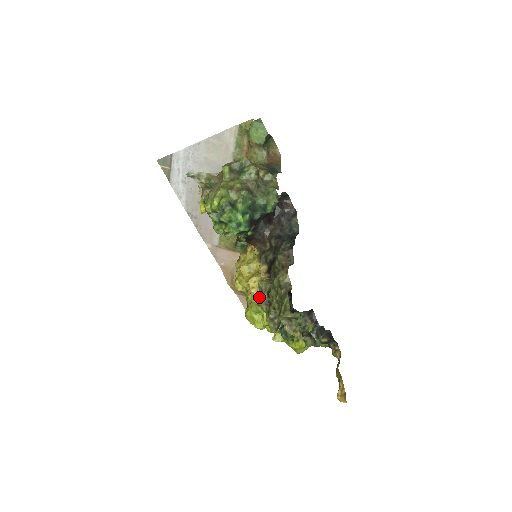
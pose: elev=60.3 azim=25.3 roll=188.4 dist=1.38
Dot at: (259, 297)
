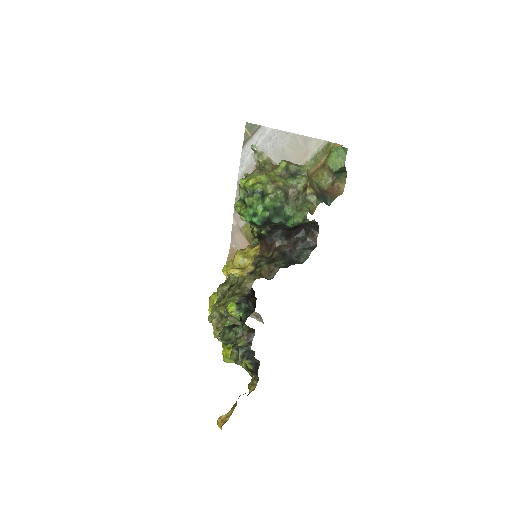
Dot at: (222, 284)
